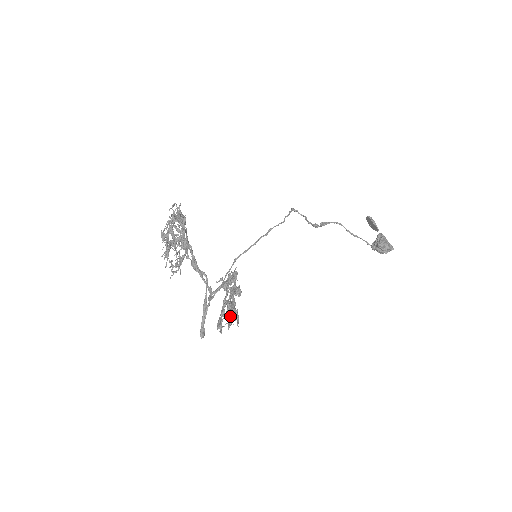
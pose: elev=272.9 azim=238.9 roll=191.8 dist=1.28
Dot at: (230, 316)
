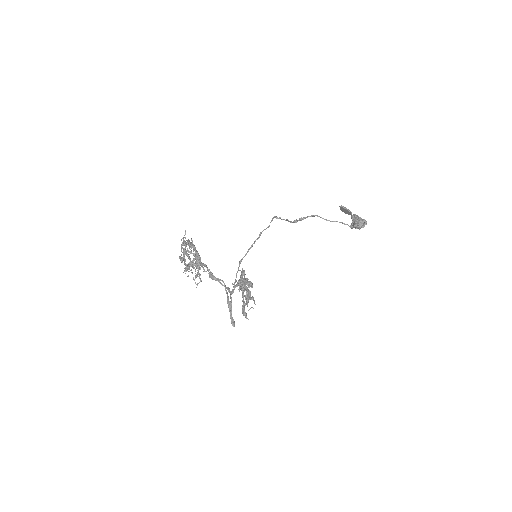
Dot at: (246, 297)
